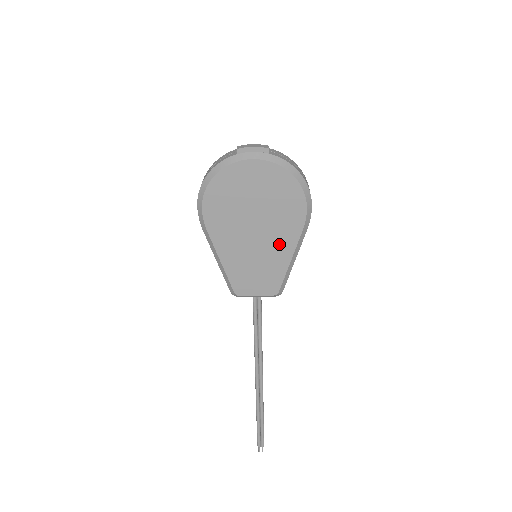
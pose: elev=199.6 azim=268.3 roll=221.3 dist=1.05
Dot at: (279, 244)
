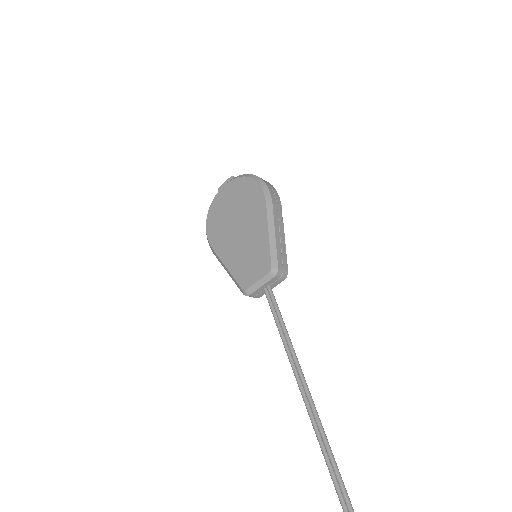
Dot at: (256, 227)
